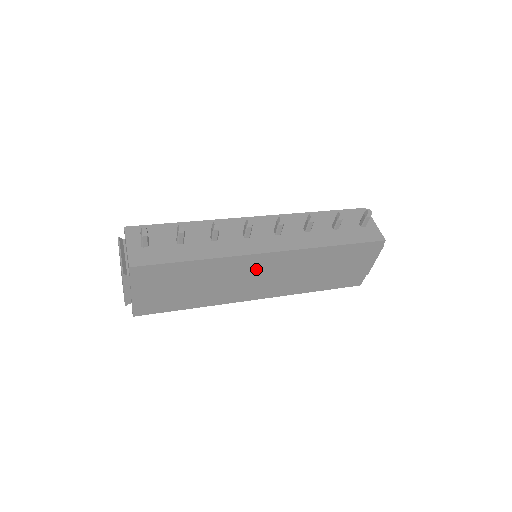
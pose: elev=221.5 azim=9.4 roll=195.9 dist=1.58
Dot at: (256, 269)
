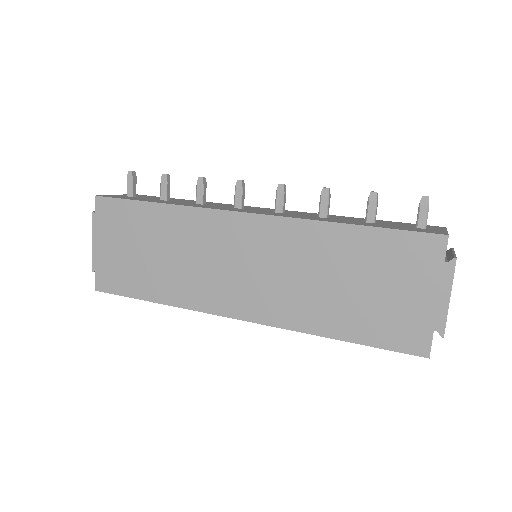
Dot at: (232, 245)
